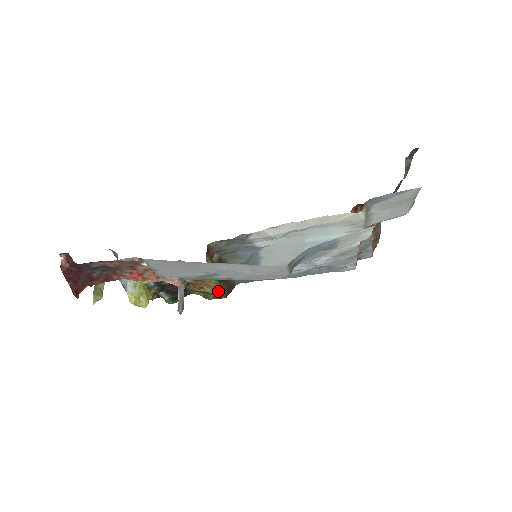
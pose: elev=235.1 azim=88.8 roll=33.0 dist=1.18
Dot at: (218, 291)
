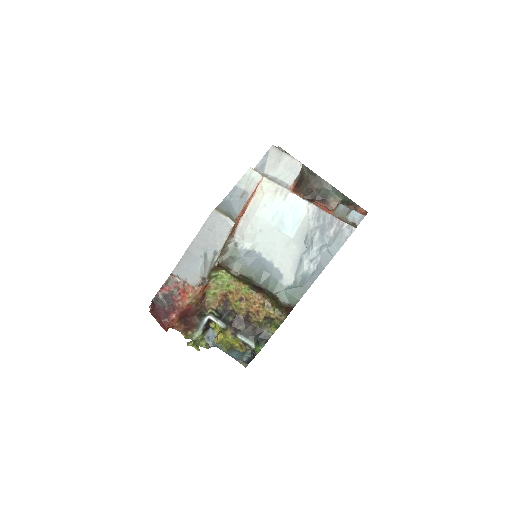
Dot at: (266, 304)
